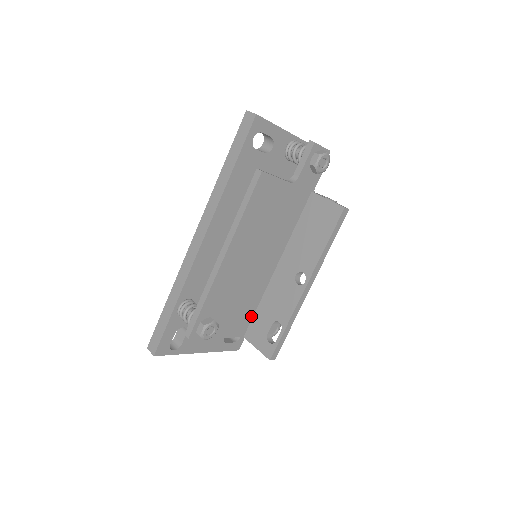
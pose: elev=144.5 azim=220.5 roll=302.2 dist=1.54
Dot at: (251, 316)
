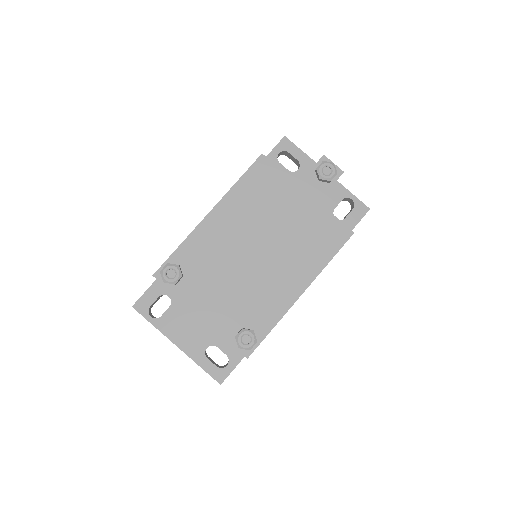
Dot at: (225, 305)
